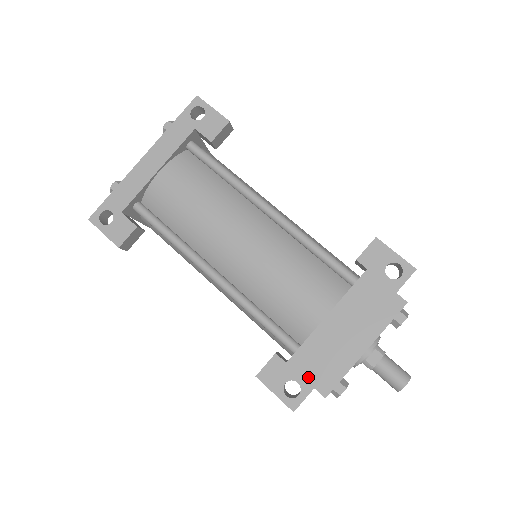
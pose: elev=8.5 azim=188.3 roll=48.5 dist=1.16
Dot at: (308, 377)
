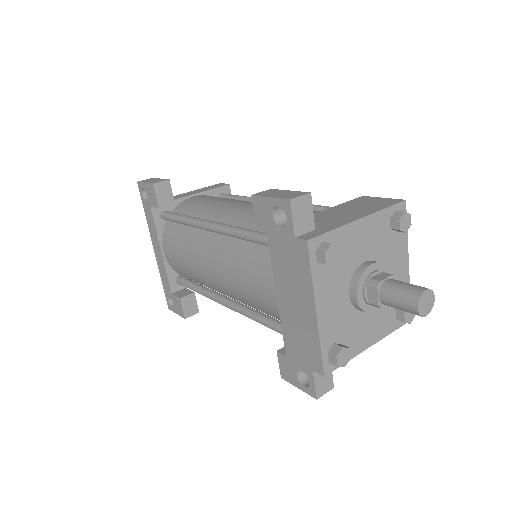
Dot at: (303, 362)
